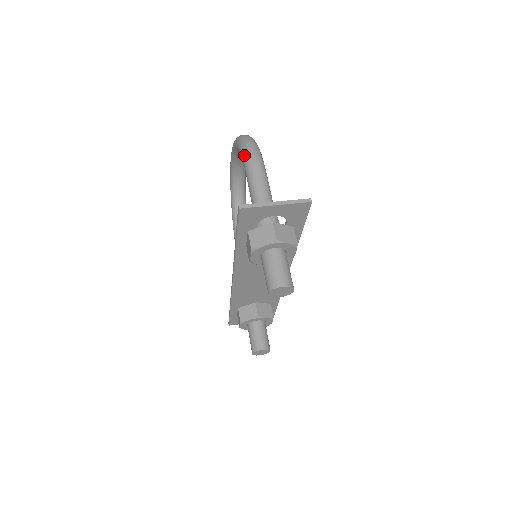
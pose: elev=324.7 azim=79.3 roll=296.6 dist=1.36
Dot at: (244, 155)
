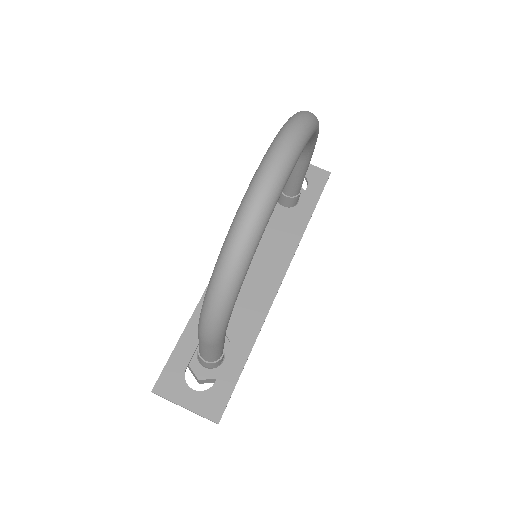
Dot at: (199, 320)
